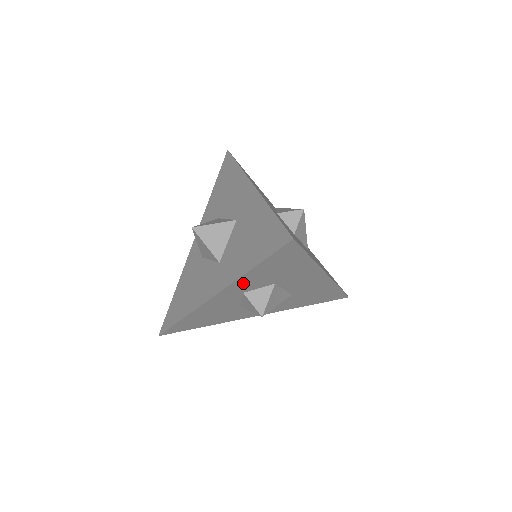
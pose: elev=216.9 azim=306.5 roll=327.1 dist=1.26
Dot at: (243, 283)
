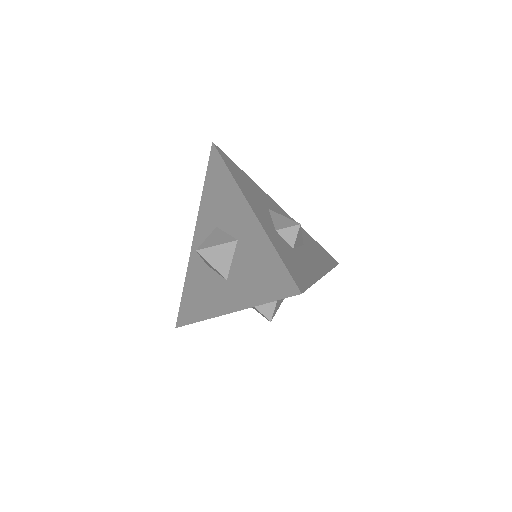
Dot at: occluded
